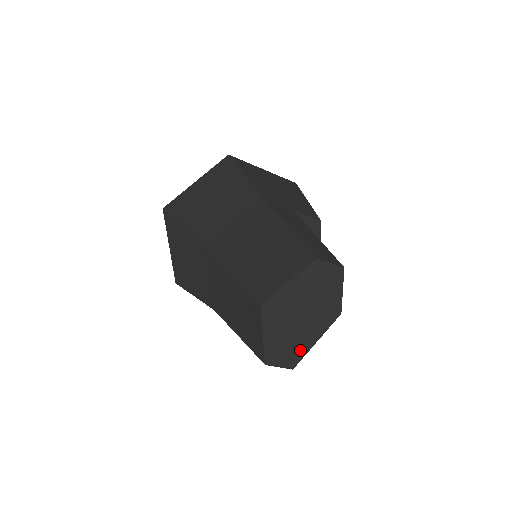
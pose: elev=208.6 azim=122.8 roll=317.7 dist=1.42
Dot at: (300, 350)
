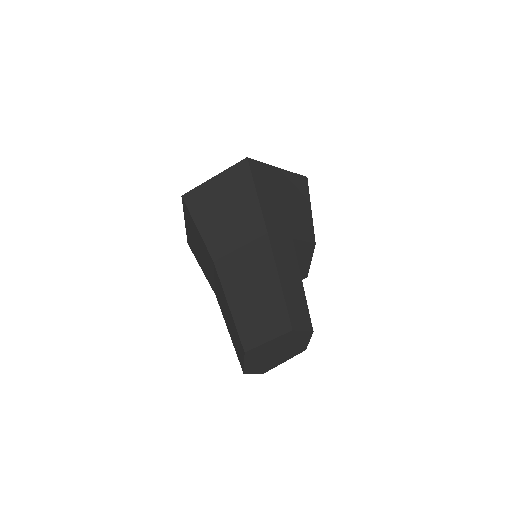
Dot at: (271, 366)
